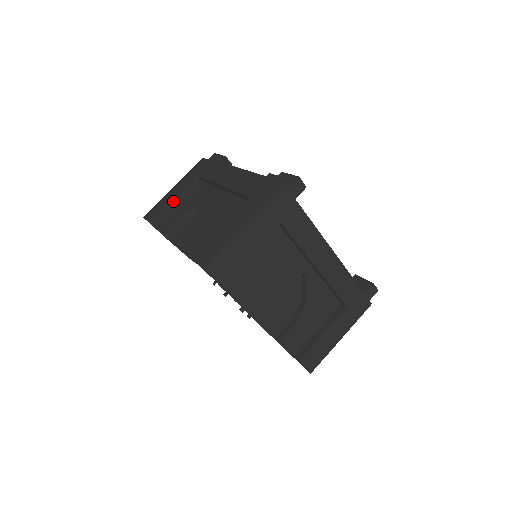
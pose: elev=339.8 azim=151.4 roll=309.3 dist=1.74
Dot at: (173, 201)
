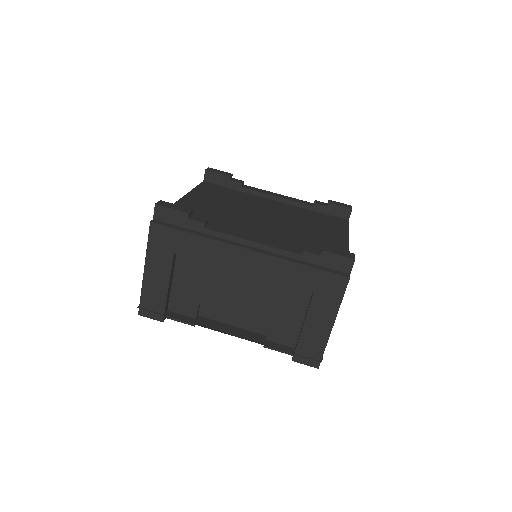
Dot at: (168, 290)
